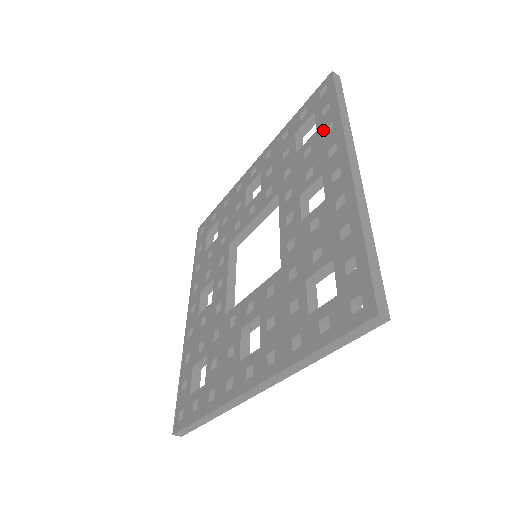
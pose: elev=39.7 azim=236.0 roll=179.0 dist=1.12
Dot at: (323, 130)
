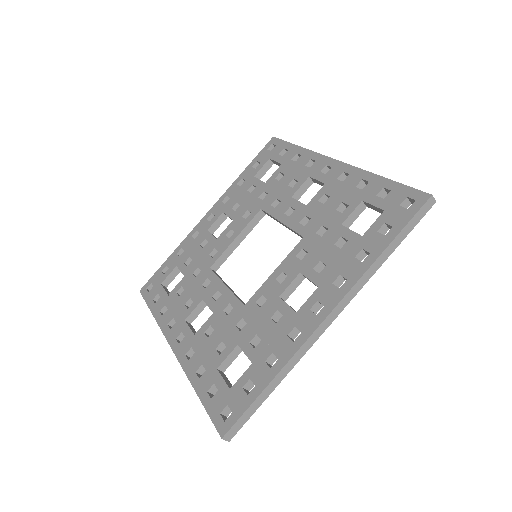
Dot at: (290, 160)
